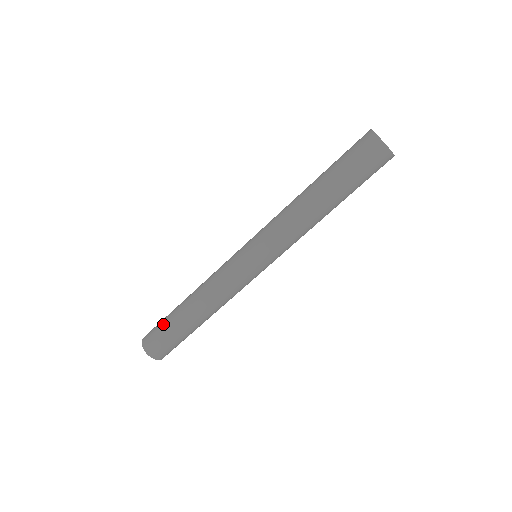
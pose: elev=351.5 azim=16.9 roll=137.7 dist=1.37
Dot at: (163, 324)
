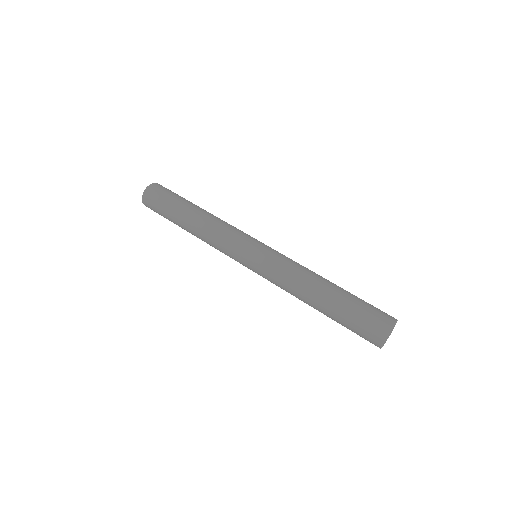
Dot at: (165, 205)
